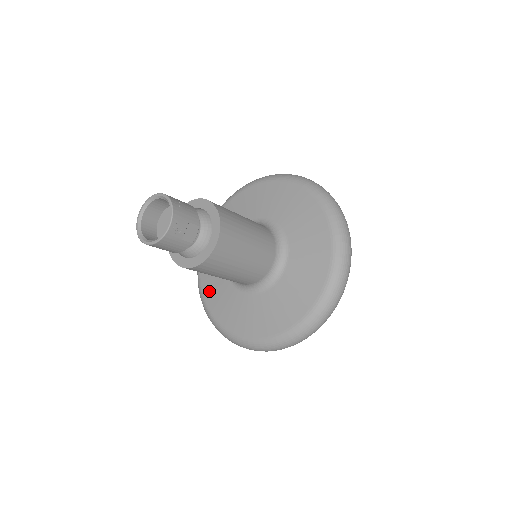
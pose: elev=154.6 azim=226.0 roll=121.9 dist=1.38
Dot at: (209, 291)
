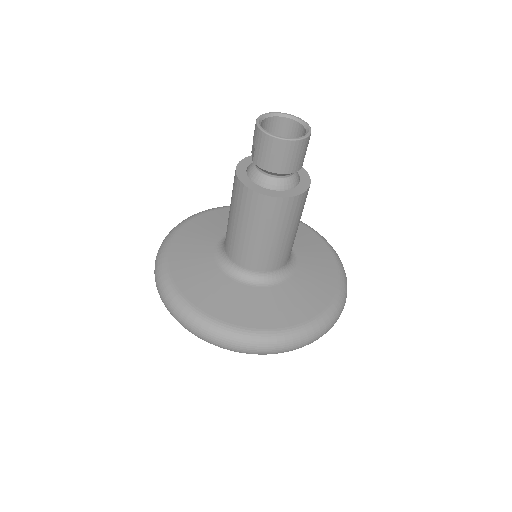
Dot at: (206, 300)
